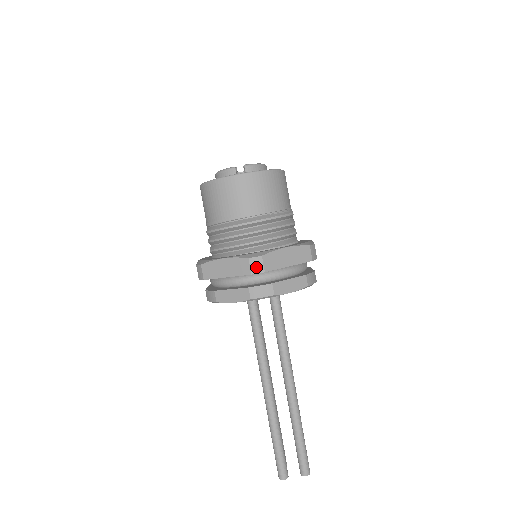
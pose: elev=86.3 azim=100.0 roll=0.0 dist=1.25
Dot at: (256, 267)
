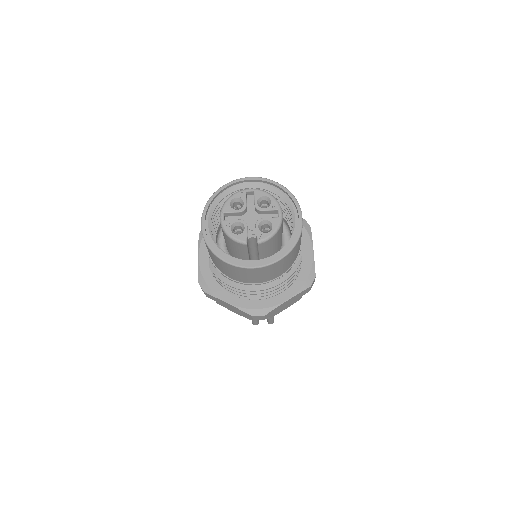
Dot at: (258, 319)
